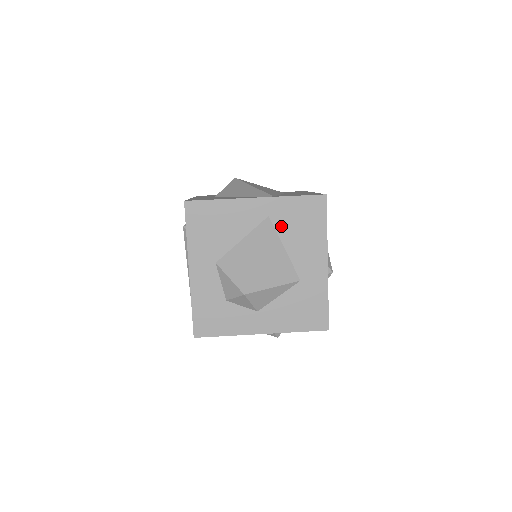
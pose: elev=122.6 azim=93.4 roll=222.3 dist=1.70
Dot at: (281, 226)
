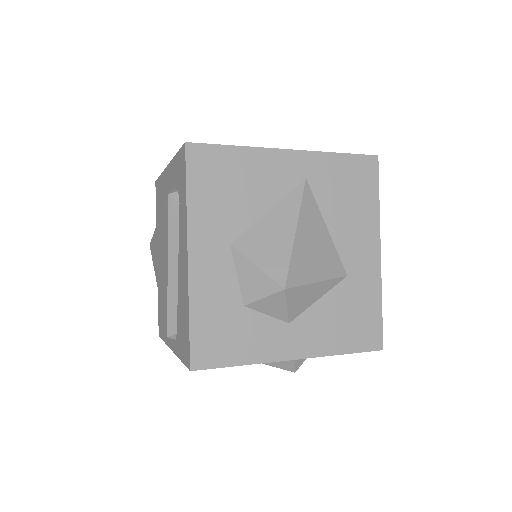
Dot at: (322, 194)
